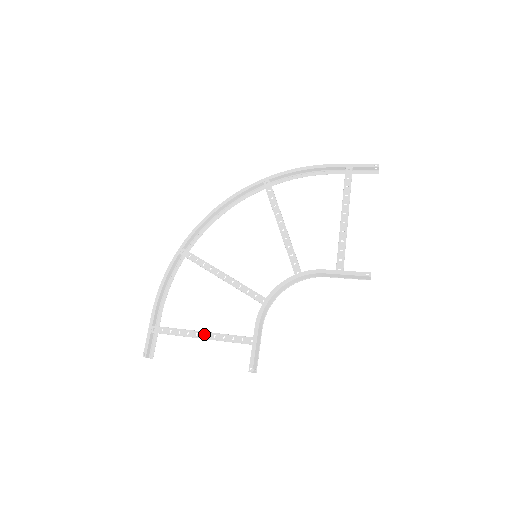
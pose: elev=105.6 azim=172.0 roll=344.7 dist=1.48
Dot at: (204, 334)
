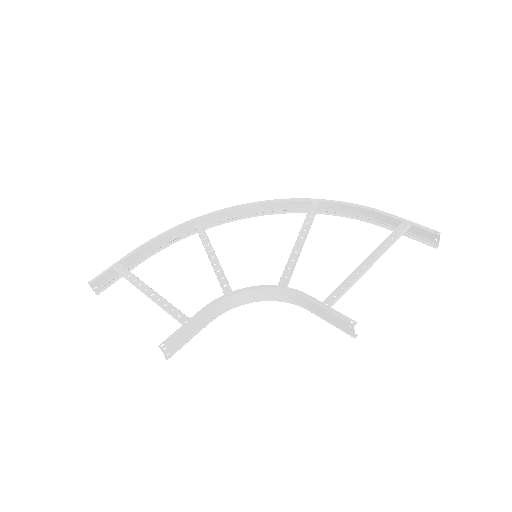
Dot at: (152, 292)
